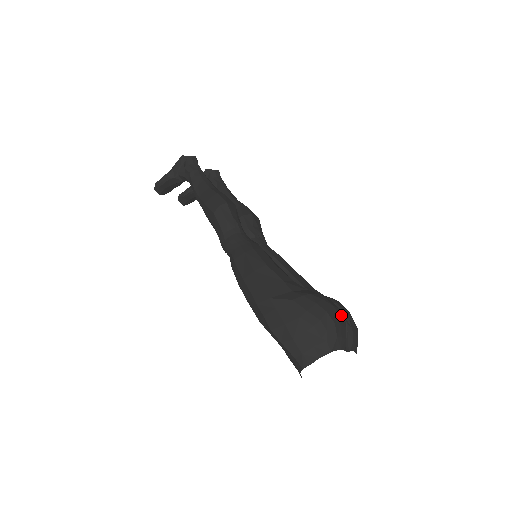
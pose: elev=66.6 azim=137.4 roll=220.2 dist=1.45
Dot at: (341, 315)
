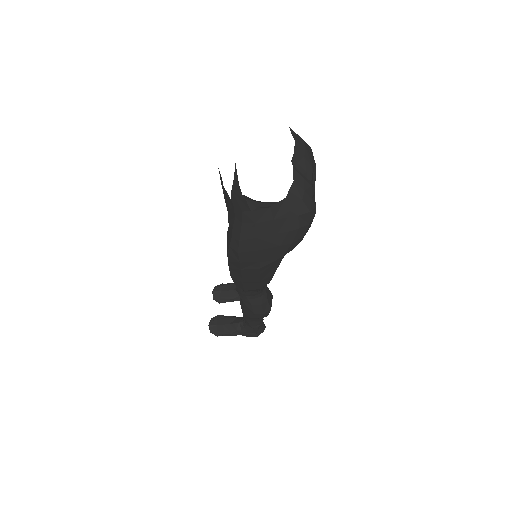
Dot at: (314, 179)
